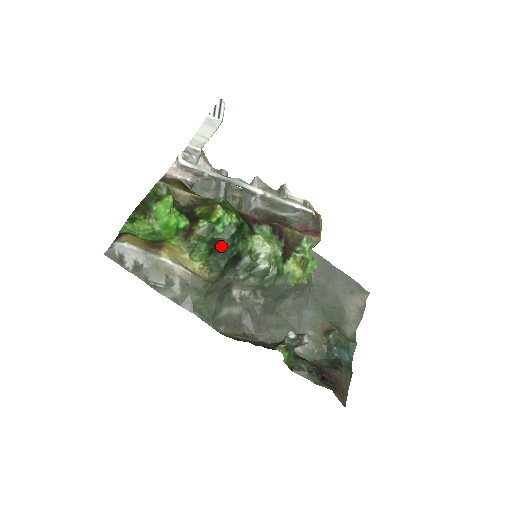
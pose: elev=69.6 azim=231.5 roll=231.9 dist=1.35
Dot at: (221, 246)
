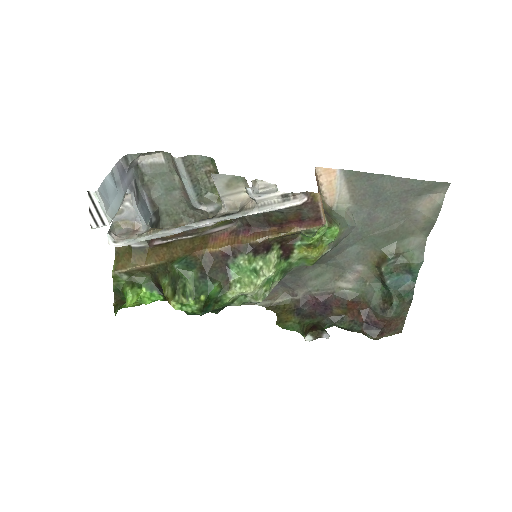
Dot at: occluded
